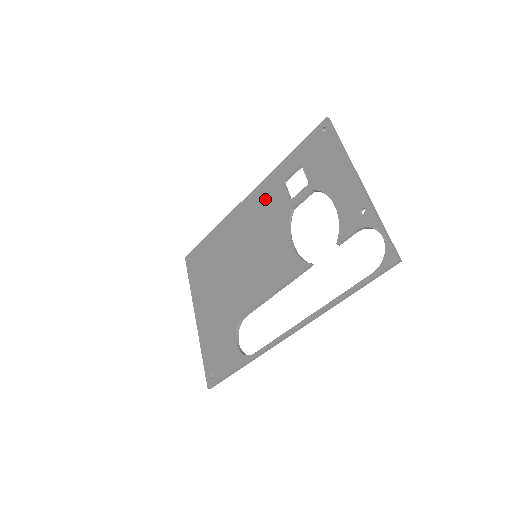
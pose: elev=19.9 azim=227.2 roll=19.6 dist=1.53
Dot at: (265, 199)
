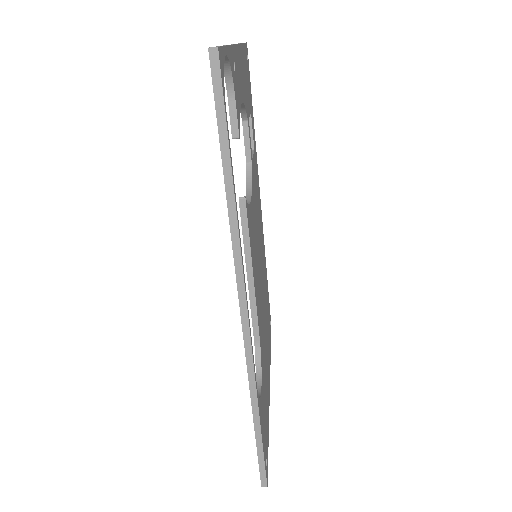
Dot at: occluded
